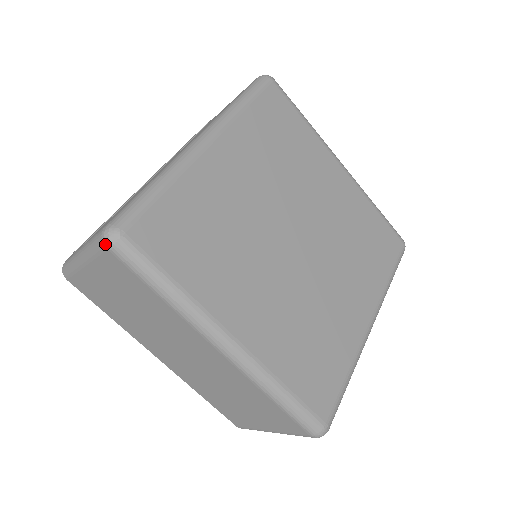
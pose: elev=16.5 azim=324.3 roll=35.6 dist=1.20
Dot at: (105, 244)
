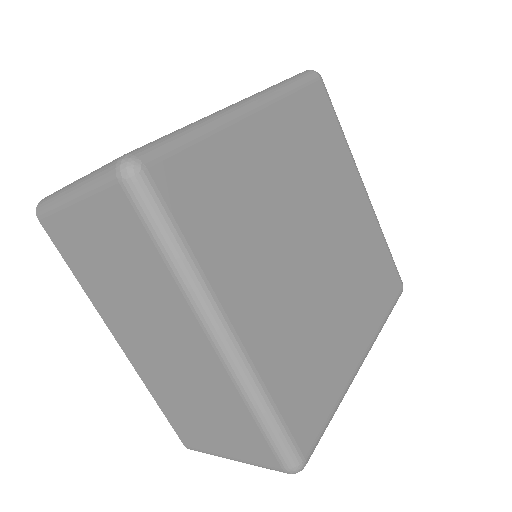
Dot at: (118, 175)
